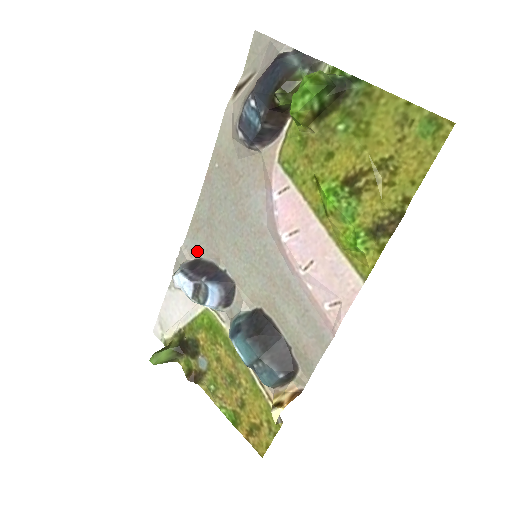
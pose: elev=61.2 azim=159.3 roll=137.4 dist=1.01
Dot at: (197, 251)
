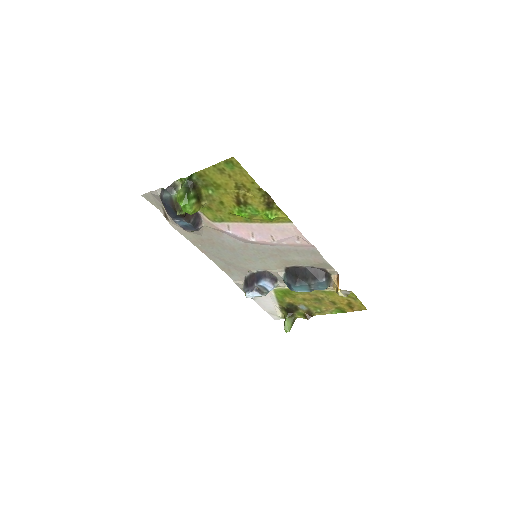
Dot at: (240, 277)
